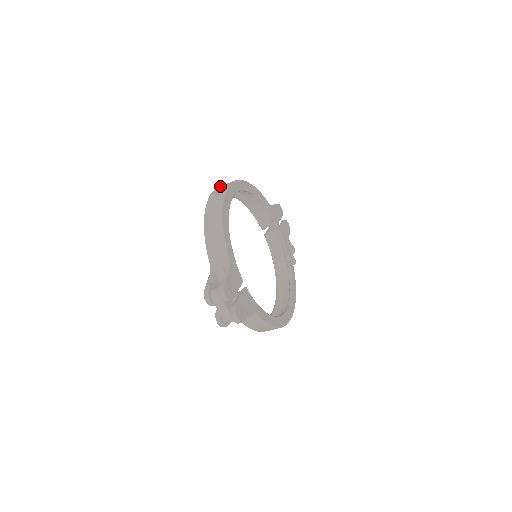
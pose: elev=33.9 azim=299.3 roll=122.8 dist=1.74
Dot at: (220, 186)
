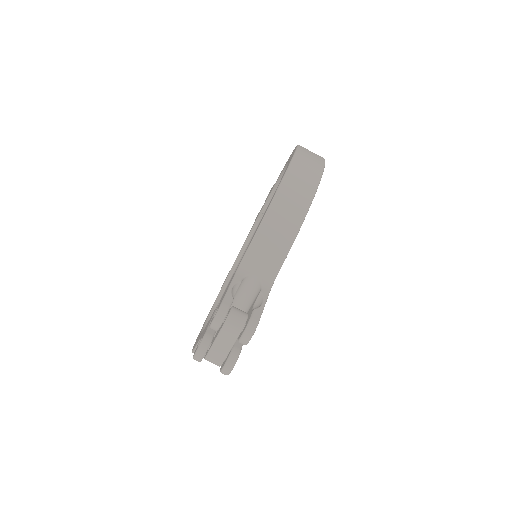
Dot at: (306, 149)
